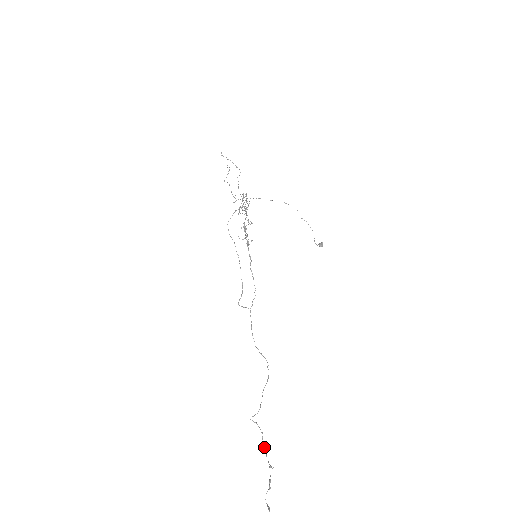
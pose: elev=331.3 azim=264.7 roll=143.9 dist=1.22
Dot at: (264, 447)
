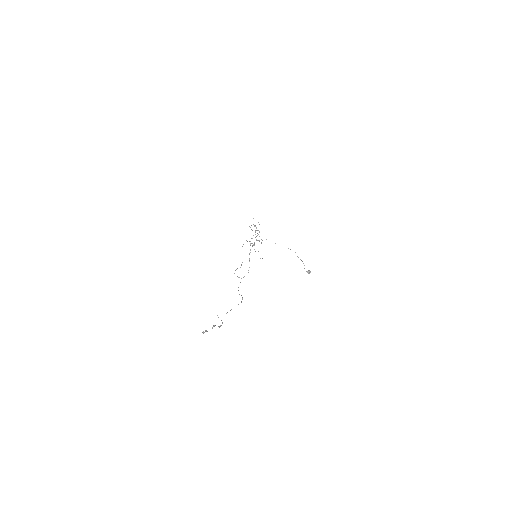
Dot at: (220, 326)
